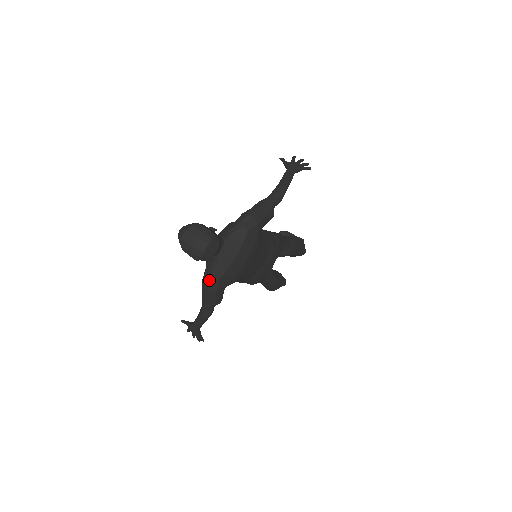
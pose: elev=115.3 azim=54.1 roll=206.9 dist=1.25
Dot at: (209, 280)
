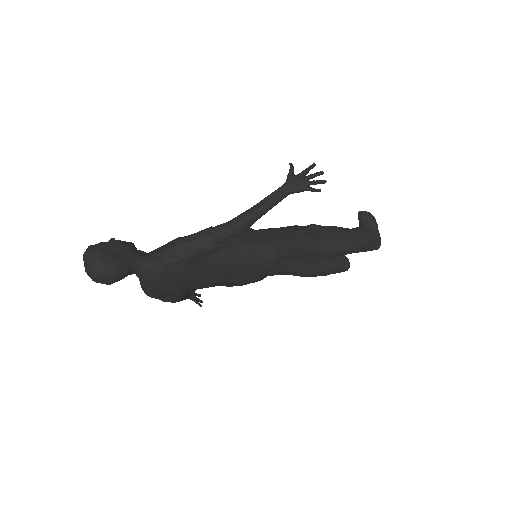
Dot at: (141, 287)
